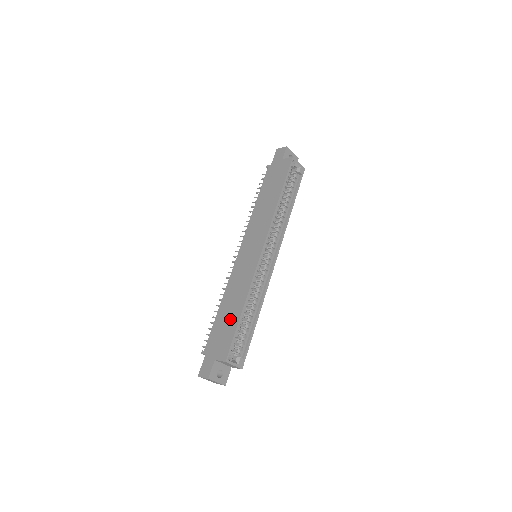
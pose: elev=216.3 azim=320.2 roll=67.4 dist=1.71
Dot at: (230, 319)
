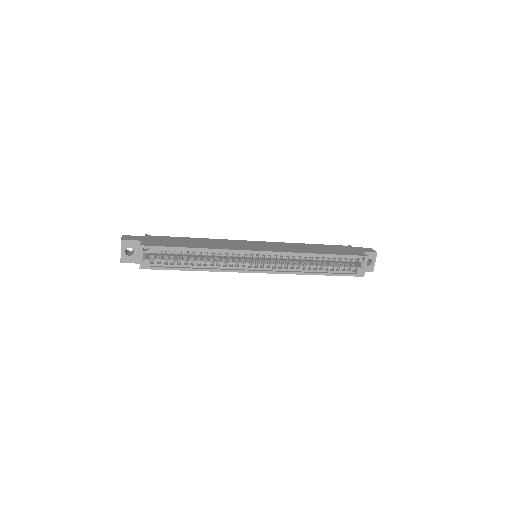
Dot at: (184, 243)
